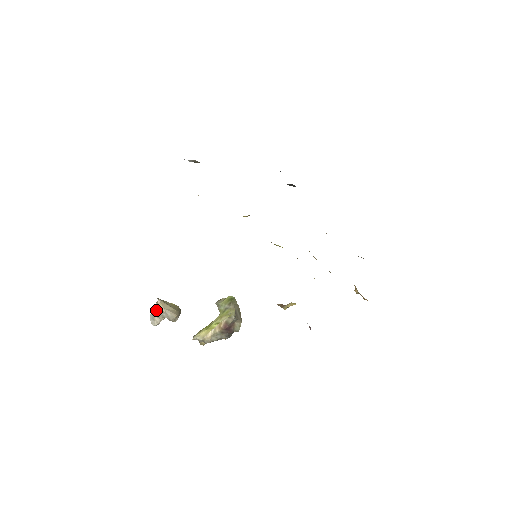
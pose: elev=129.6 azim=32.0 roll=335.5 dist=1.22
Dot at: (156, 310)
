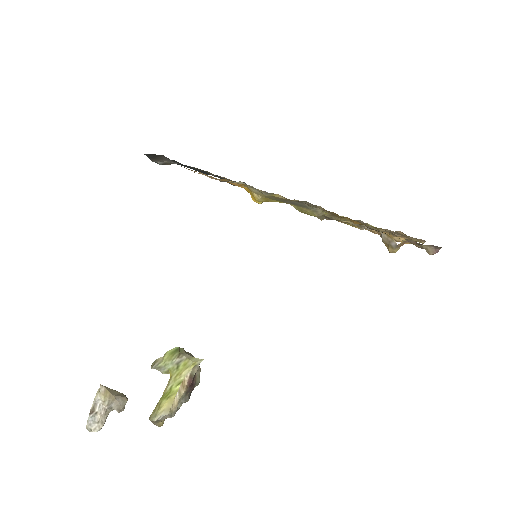
Dot at: (98, 405)
